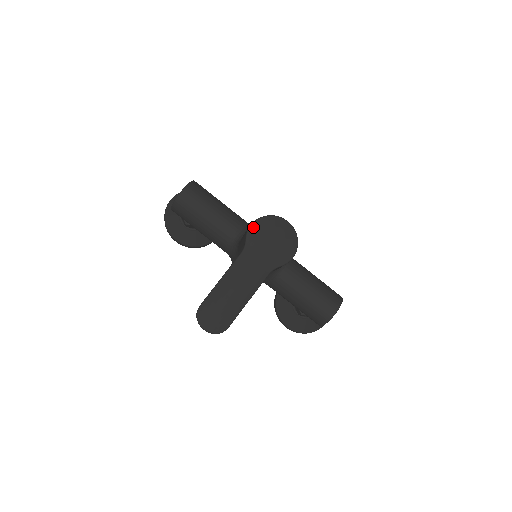
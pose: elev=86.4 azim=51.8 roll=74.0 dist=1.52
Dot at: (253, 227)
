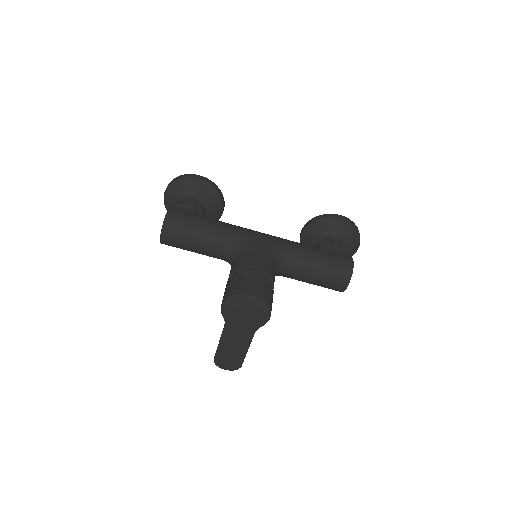
Dot at: (224, 308)
